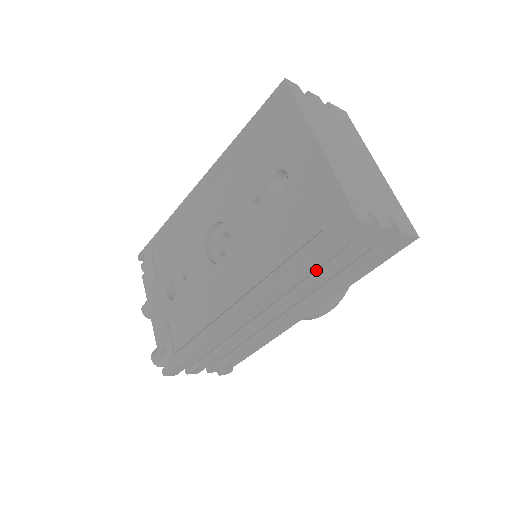
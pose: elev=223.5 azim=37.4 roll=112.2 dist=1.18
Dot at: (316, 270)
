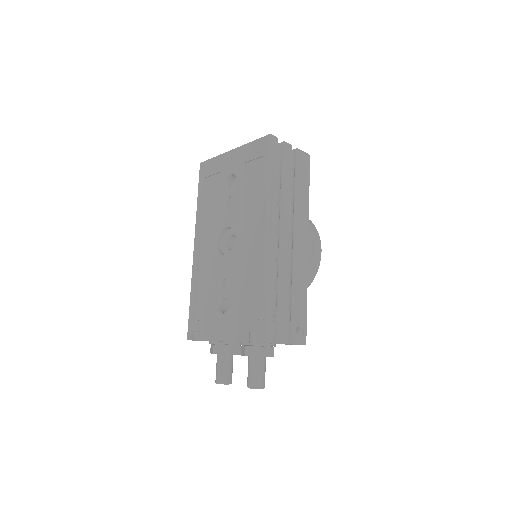
Dot at: (280, 186)
